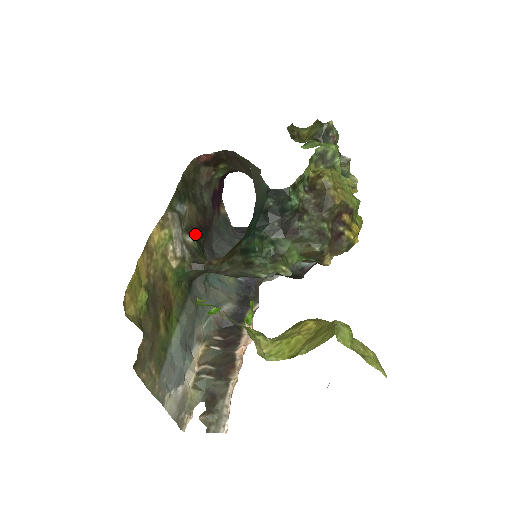
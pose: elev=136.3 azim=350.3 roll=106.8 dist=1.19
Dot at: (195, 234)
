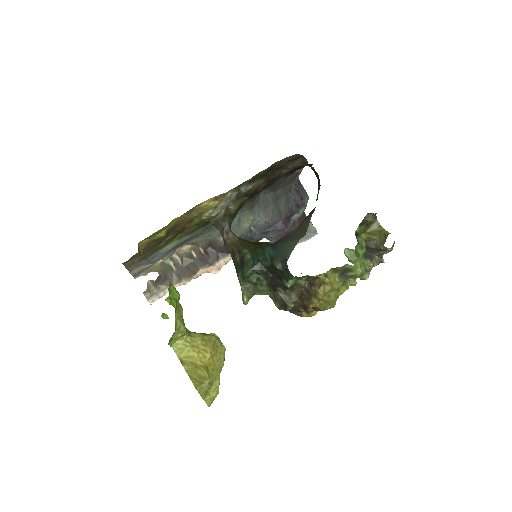
Dot at: (246, 196)
